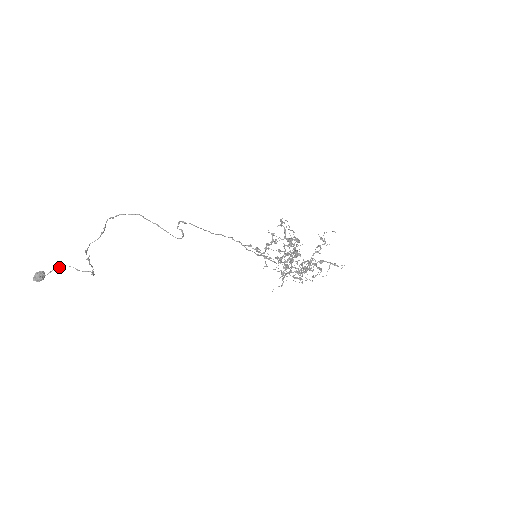
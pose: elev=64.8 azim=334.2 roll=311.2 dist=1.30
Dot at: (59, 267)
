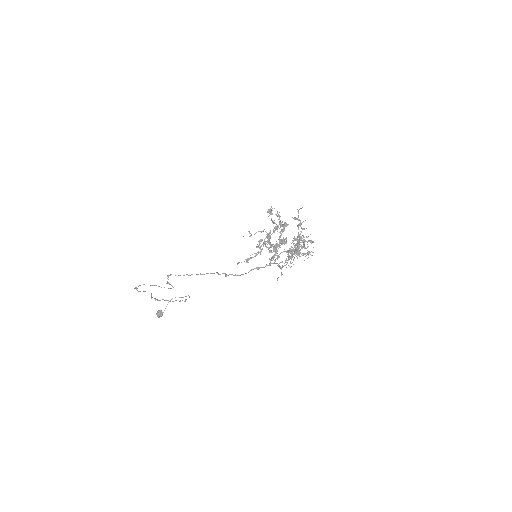
Dot at: occluded
